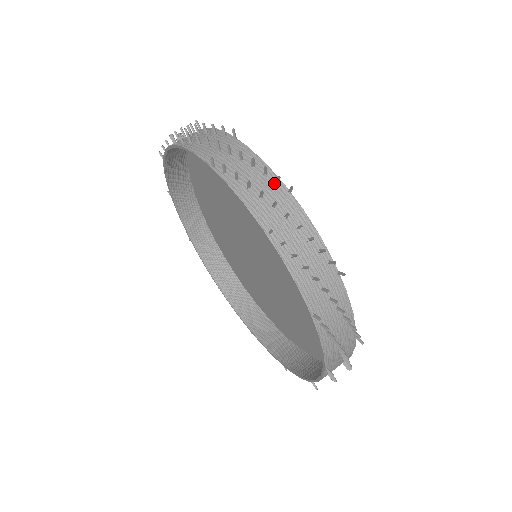
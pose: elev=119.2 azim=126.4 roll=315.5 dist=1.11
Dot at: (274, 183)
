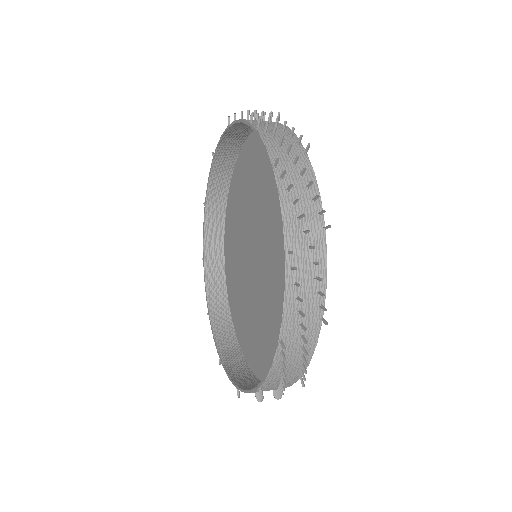
Dot at: (231, 179)
